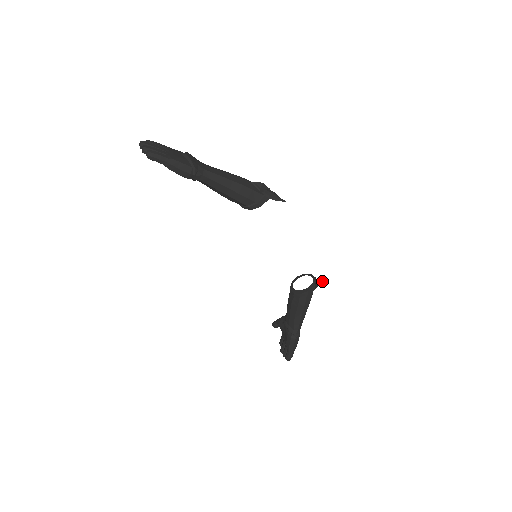
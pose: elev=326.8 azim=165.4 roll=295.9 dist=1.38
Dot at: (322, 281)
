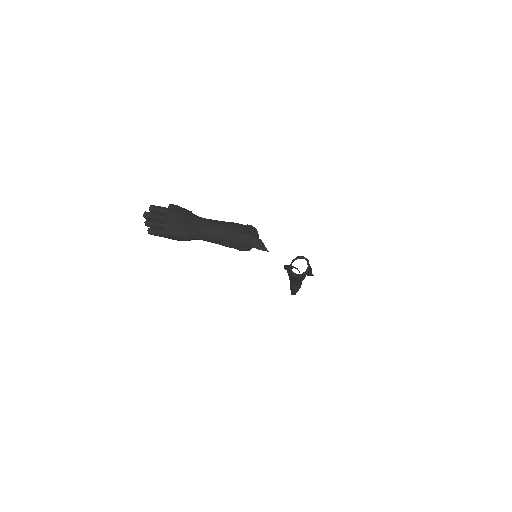
Dot at: (311, 275)
